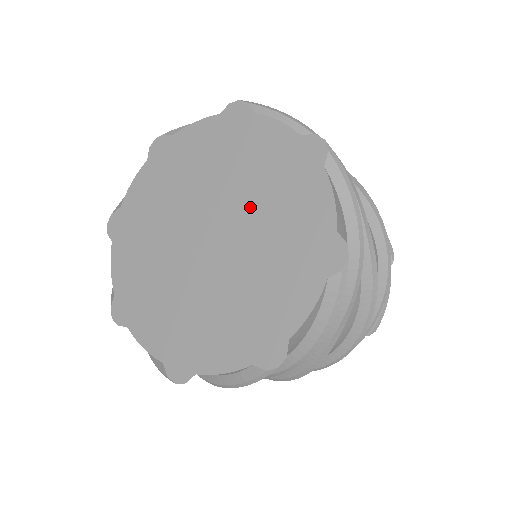
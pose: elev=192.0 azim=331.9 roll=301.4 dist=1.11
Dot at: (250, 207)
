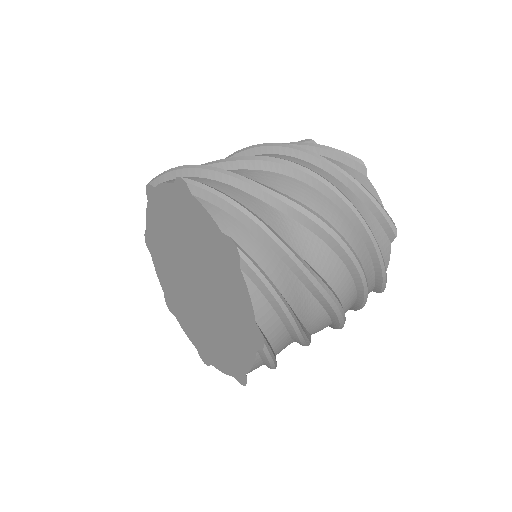
Dot at: (217, 305)
